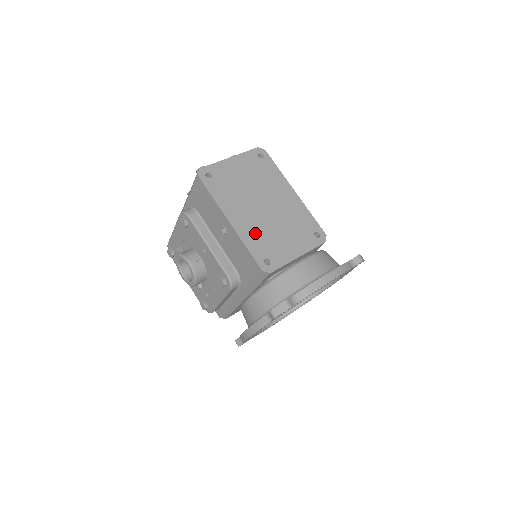
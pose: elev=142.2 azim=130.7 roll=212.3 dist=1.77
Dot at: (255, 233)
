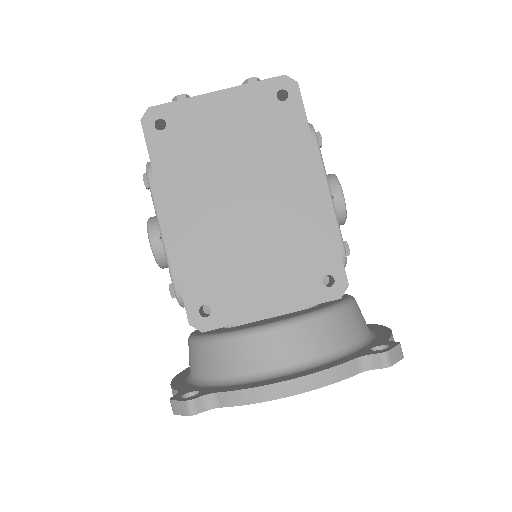
Dot at: (204, 252)
